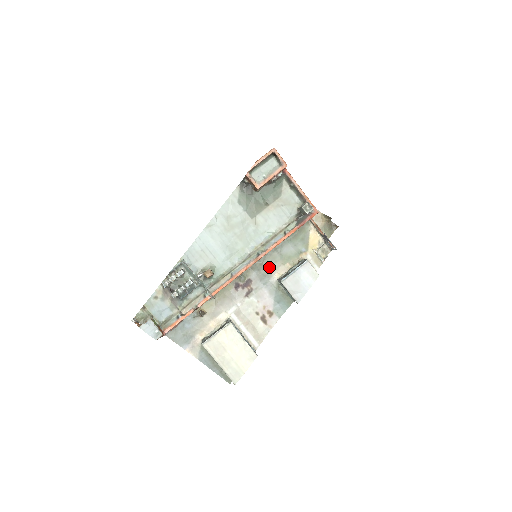
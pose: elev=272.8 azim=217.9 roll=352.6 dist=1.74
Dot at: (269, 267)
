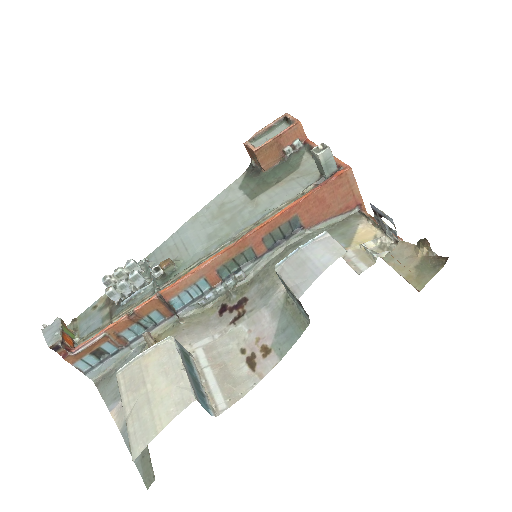
Dot at: occluded
